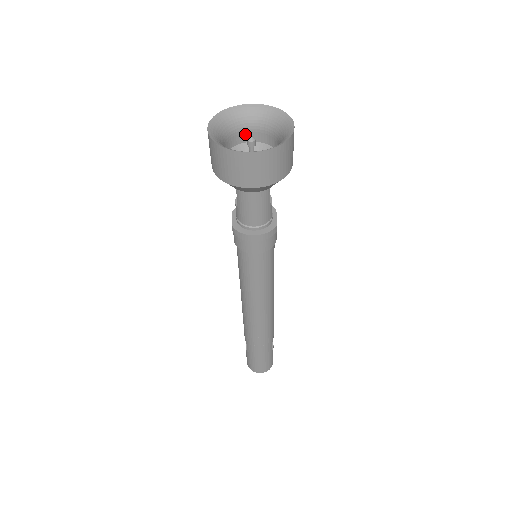
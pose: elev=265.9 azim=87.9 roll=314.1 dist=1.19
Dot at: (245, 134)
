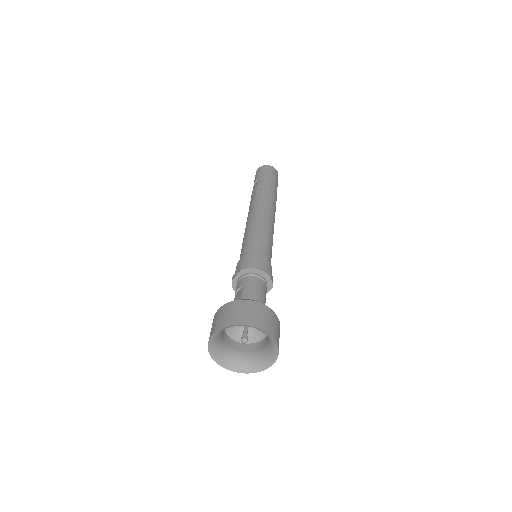
Dot at: occluded
